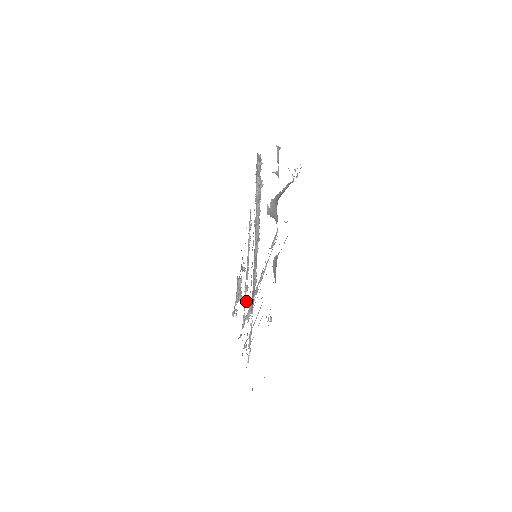
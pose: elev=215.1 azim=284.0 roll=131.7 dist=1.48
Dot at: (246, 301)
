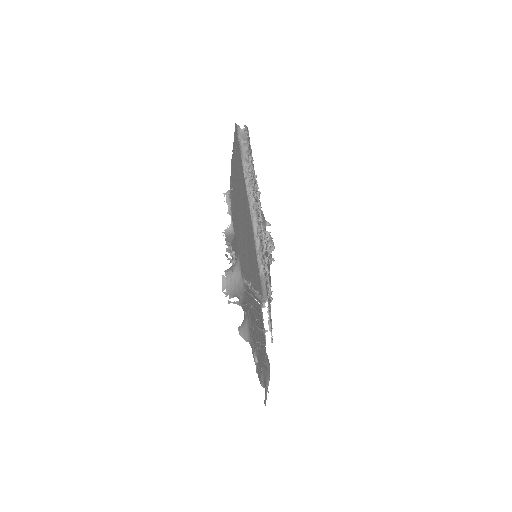
Dot at: (268, 272)
